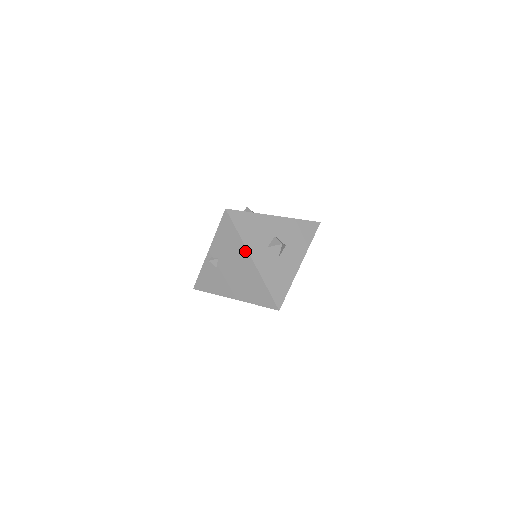
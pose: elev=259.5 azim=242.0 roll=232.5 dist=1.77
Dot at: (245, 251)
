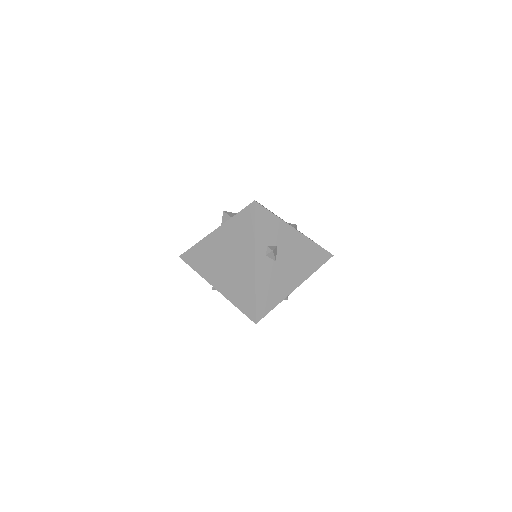
Dot at: occluded
